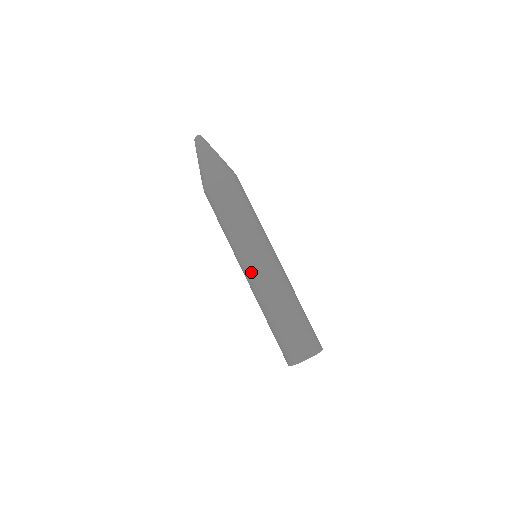
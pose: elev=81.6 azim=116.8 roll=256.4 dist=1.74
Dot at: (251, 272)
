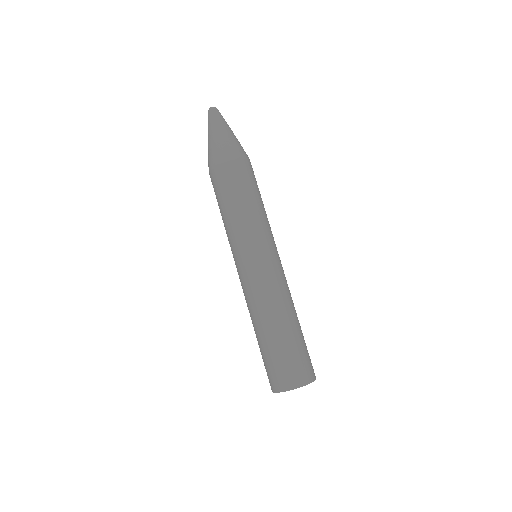
Dot at: (246, 273)
